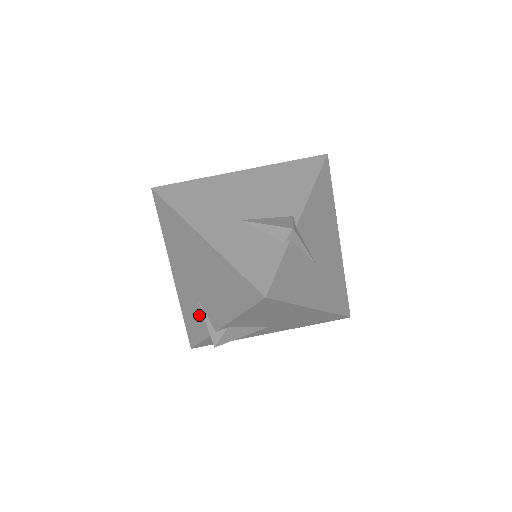
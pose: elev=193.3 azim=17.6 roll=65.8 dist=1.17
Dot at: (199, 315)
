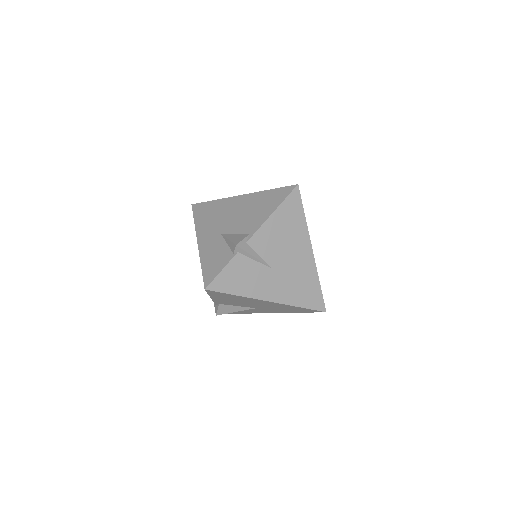
Dot at: occluded
